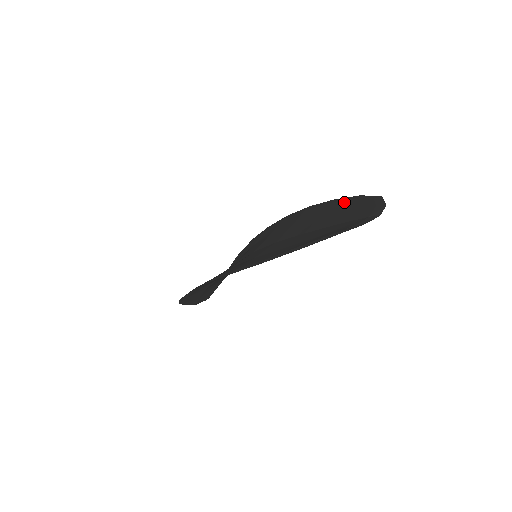
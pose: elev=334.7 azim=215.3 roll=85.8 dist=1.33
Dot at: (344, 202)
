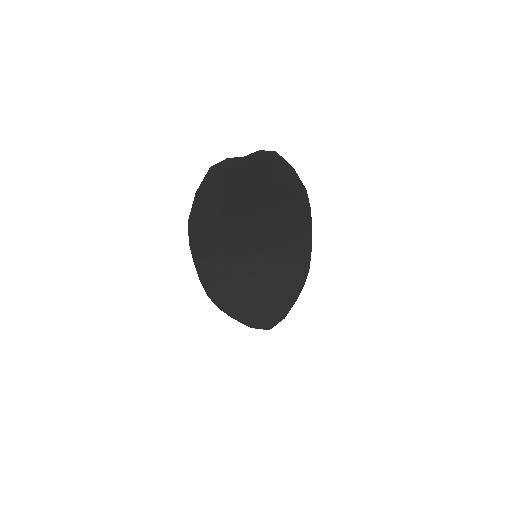
Dot at: (289, 180)
